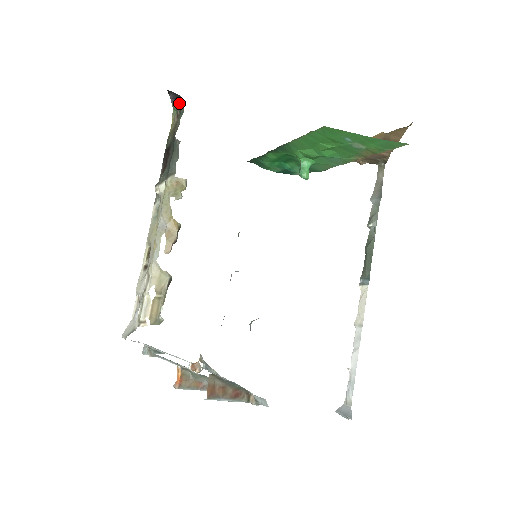
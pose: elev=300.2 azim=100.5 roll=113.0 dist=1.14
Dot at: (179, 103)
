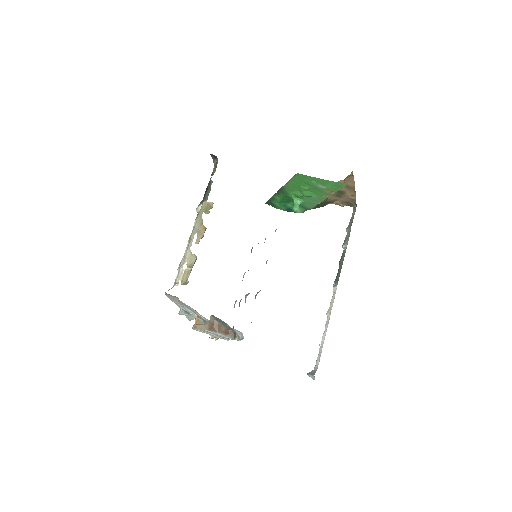
Dot at: (216, 161)
